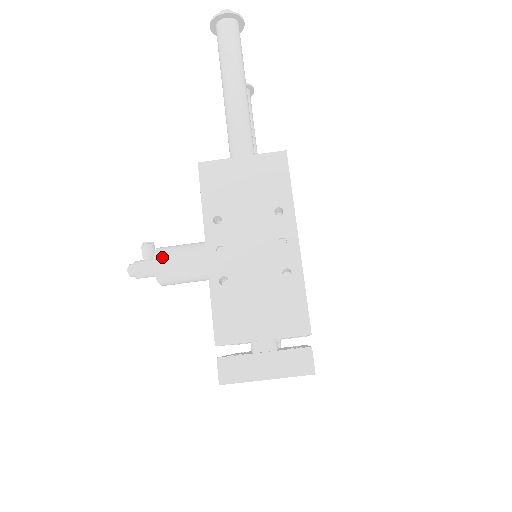
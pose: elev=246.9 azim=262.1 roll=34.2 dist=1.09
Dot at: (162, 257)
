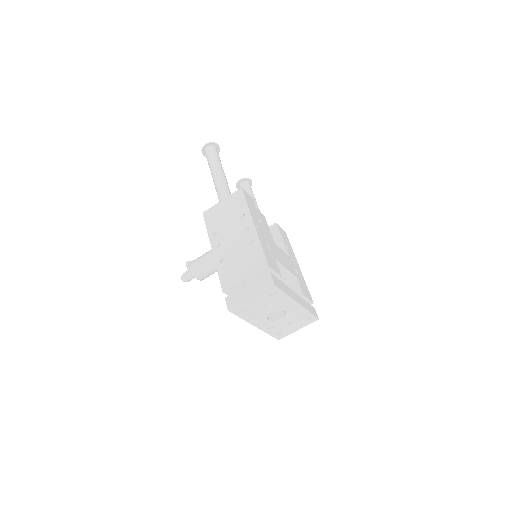
Dot at: (193, 263)
